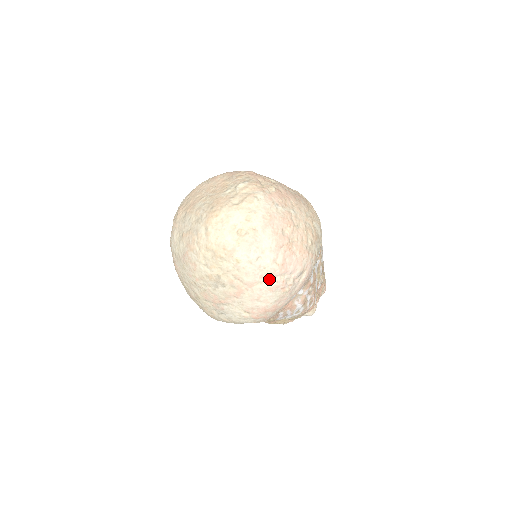
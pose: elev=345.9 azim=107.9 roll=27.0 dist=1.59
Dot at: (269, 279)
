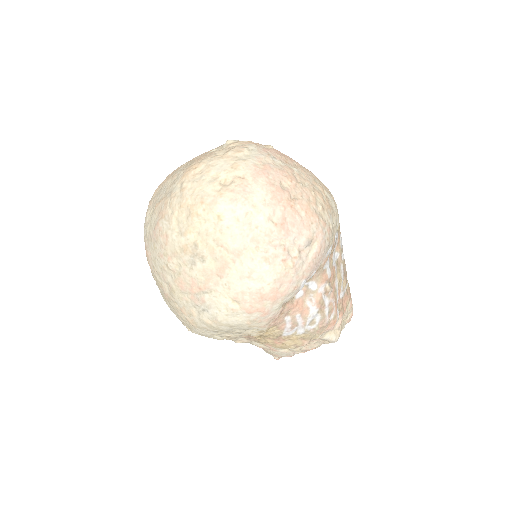
Dot at: (264, 244)
